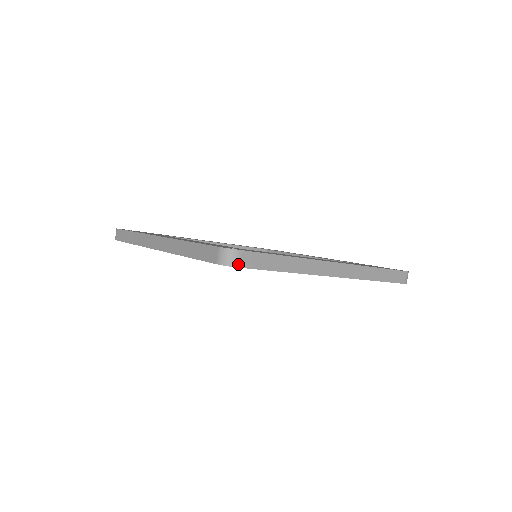
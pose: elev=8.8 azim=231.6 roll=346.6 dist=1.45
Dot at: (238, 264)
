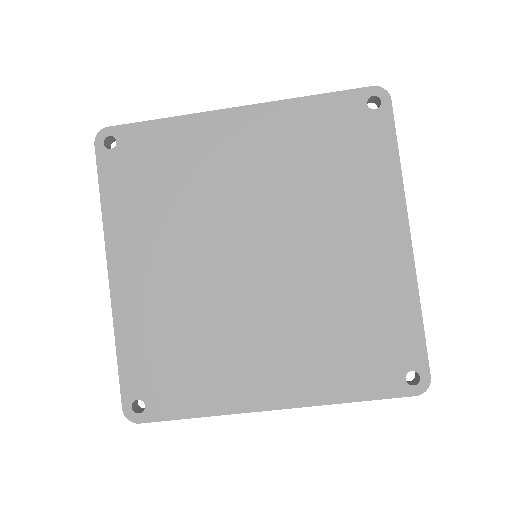
Dot at: (107, 129)
